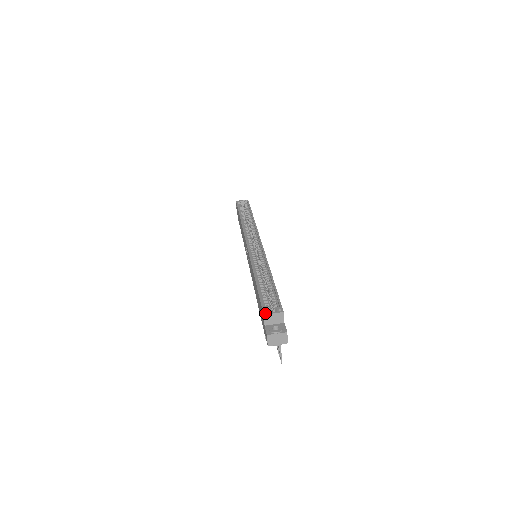
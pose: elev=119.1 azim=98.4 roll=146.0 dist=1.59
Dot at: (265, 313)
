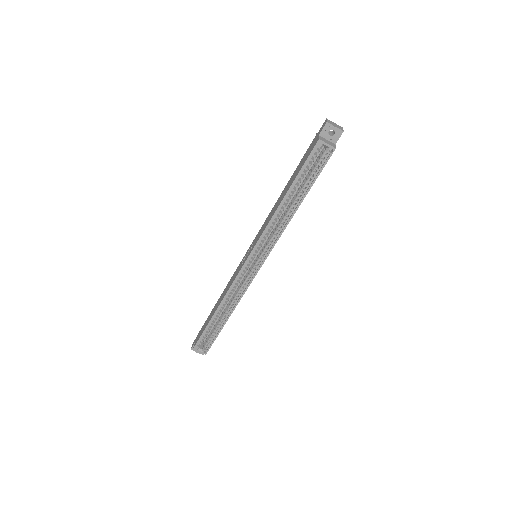
Dot at: (194, 349)
